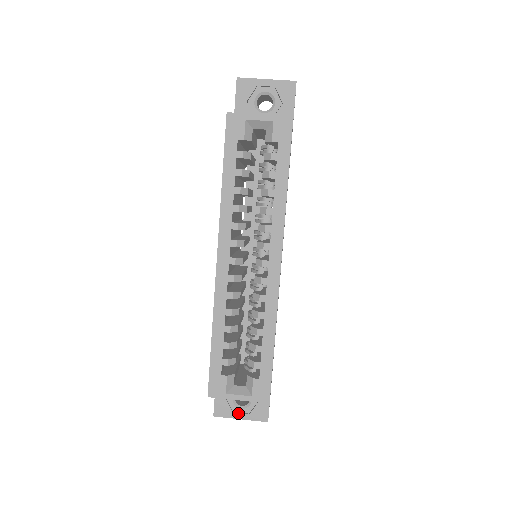
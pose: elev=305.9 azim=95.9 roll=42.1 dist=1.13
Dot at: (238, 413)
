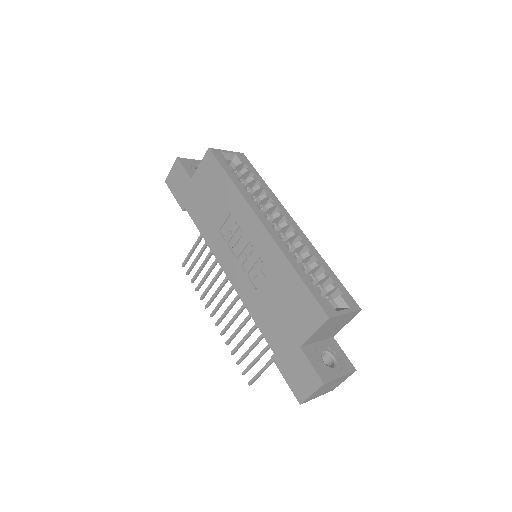
Dot at: (336, 372)
